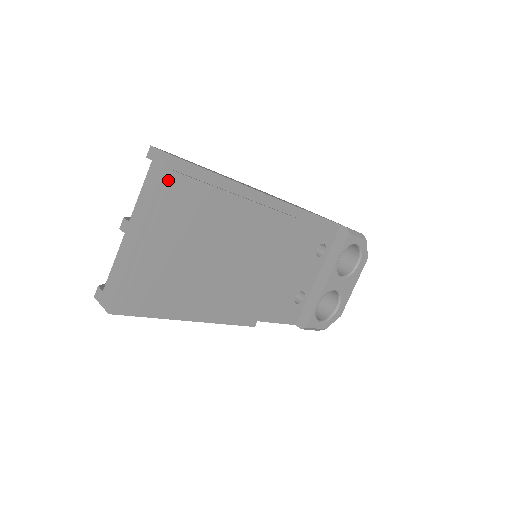
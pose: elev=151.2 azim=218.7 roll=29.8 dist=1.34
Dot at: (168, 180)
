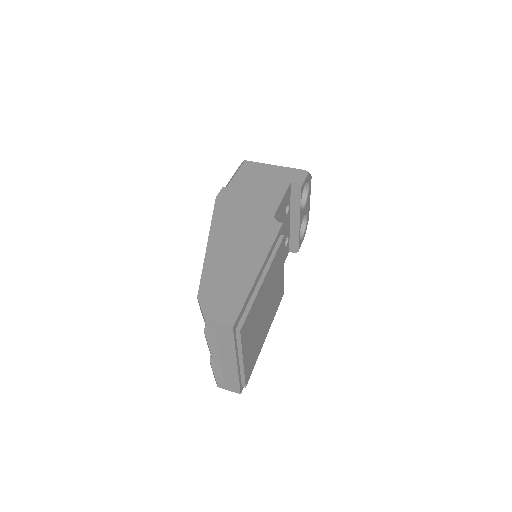
Dot at: (239, 335)
